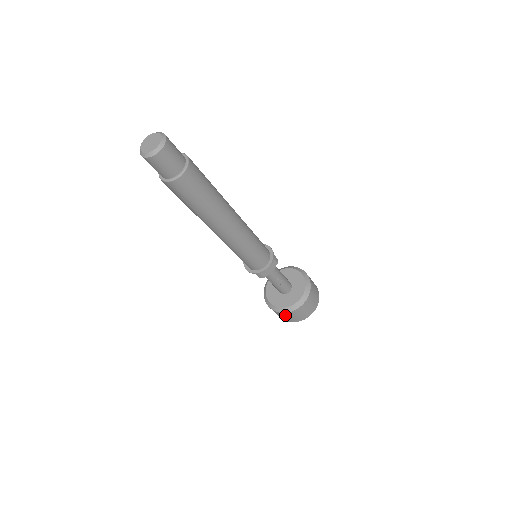
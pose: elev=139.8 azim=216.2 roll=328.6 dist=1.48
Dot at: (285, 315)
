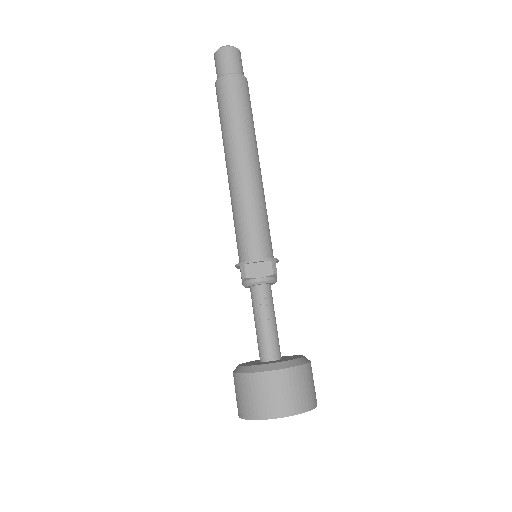
Dot at: (243, 385)
